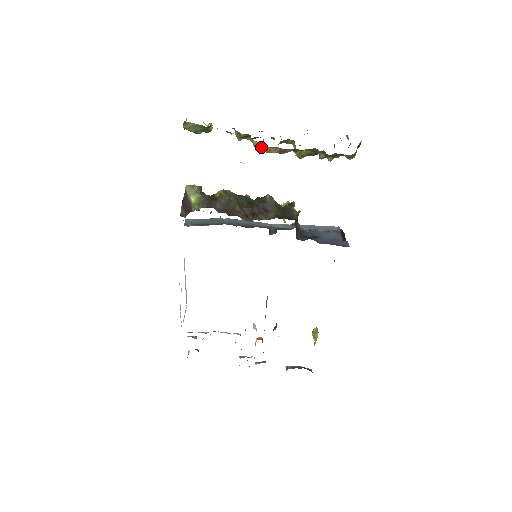
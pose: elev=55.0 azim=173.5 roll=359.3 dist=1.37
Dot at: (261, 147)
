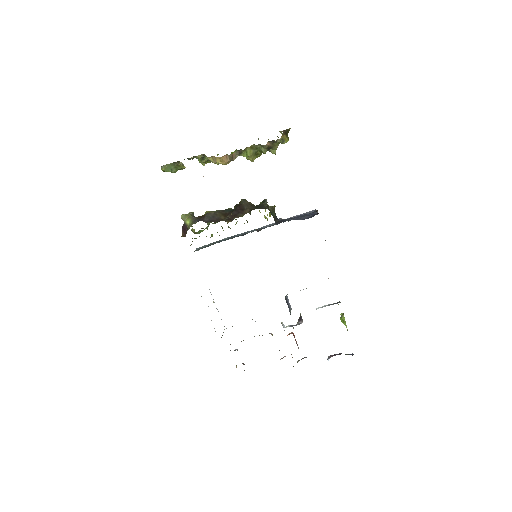
Dot at: (216, 161)
